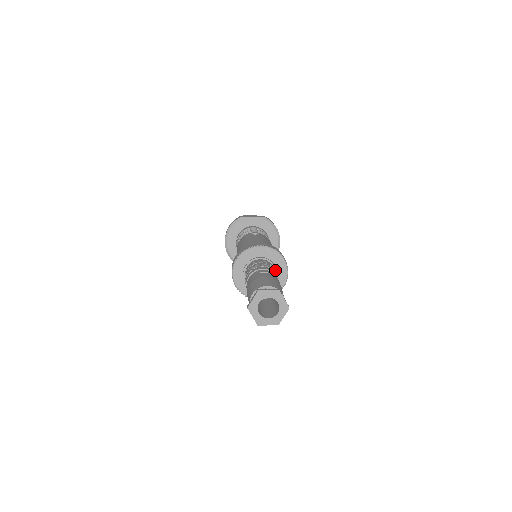
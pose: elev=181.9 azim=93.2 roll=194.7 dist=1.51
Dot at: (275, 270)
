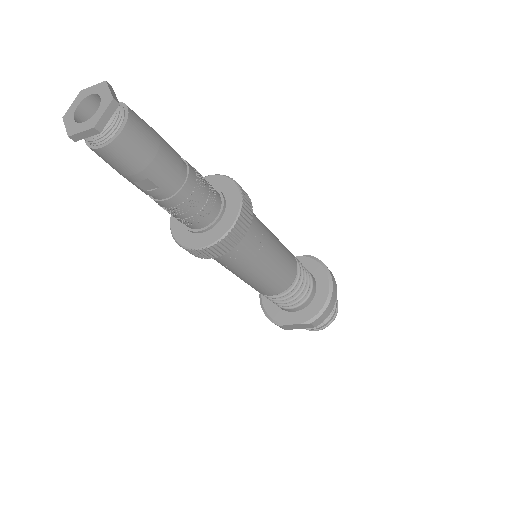
Dot at: (211, 186)
